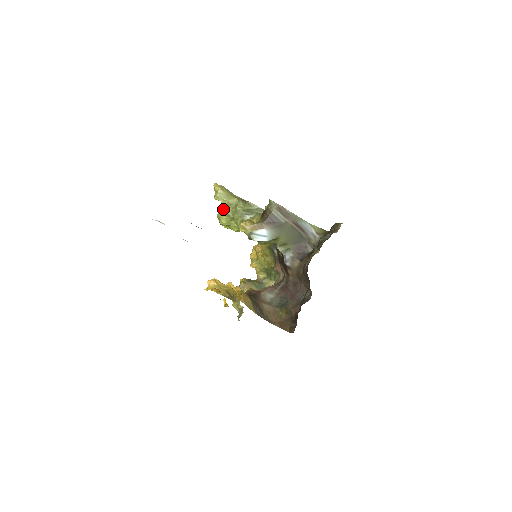
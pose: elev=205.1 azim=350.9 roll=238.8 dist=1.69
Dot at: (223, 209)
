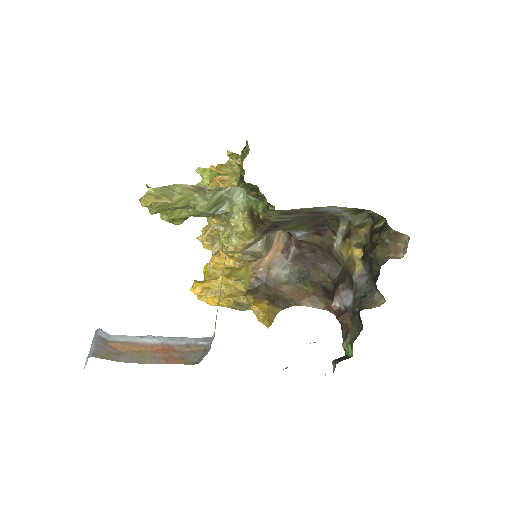
Dot at: (172, 217)
